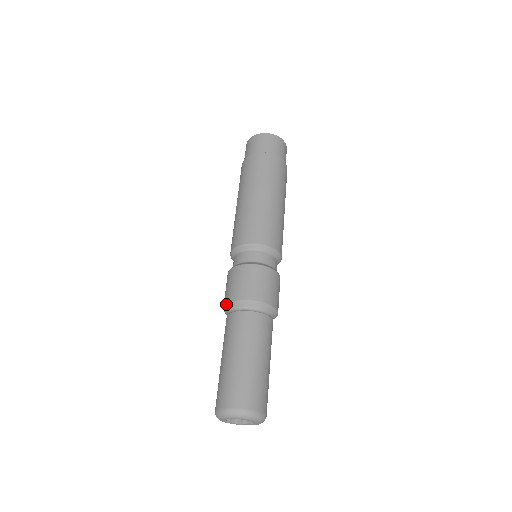
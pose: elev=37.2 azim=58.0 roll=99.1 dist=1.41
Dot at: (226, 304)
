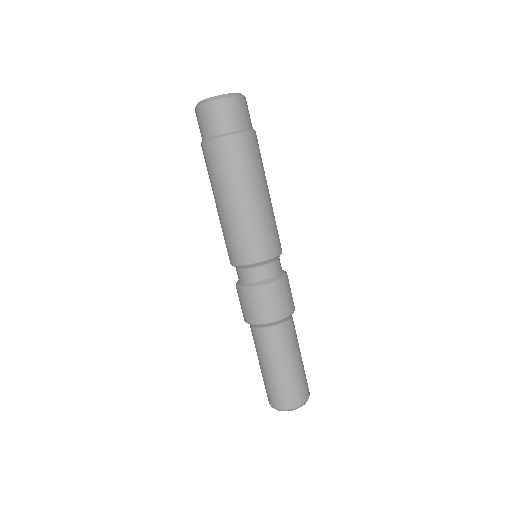
Dot at: occluded
